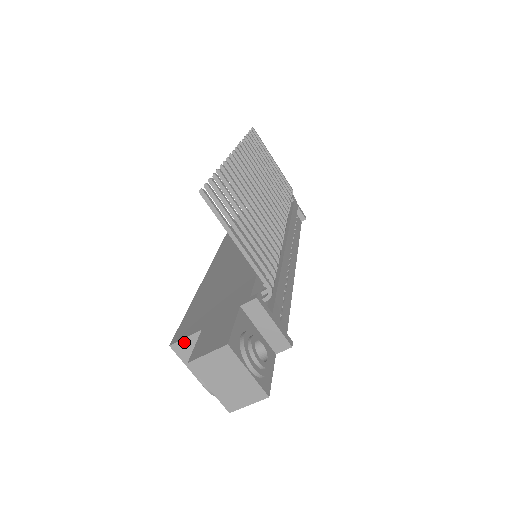
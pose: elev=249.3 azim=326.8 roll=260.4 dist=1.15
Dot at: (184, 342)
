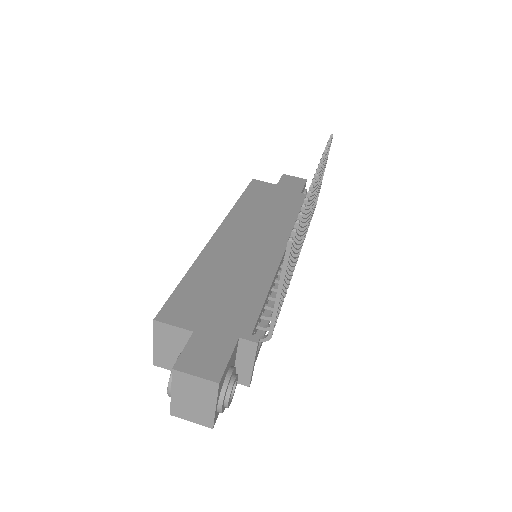
Dot at: (169, 327)
